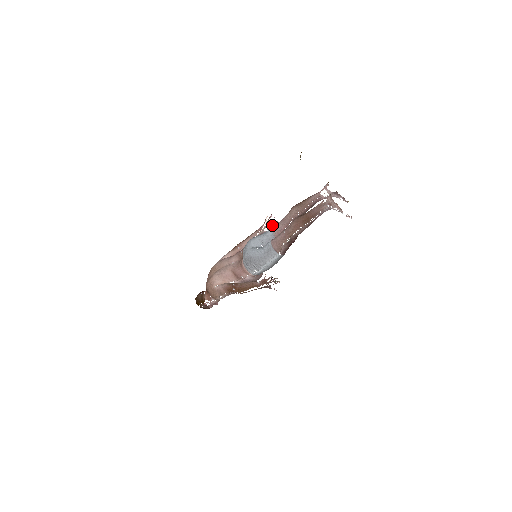
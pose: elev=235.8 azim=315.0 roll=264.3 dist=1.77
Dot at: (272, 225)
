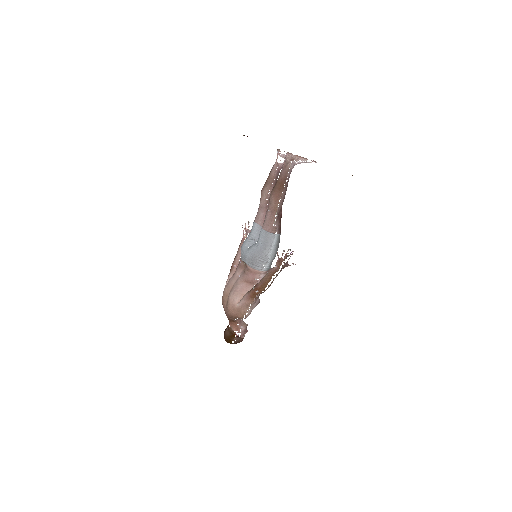
Dot at: occluded
